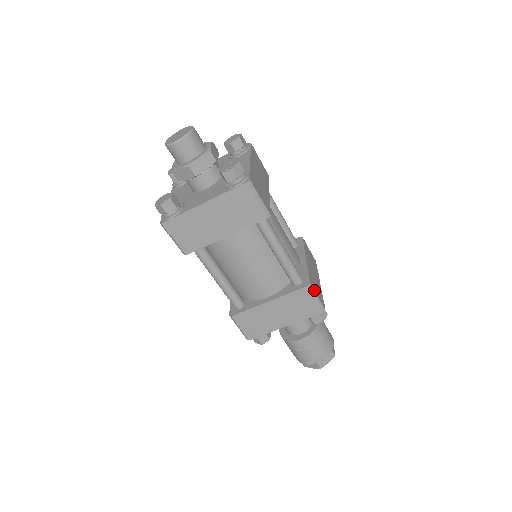
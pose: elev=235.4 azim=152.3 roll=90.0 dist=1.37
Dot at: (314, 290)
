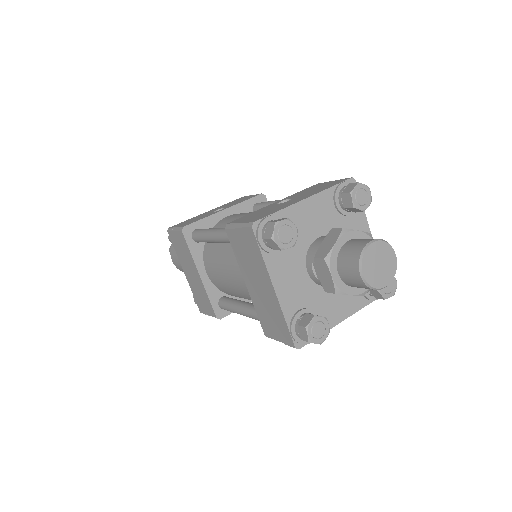
Dot at: occluded
